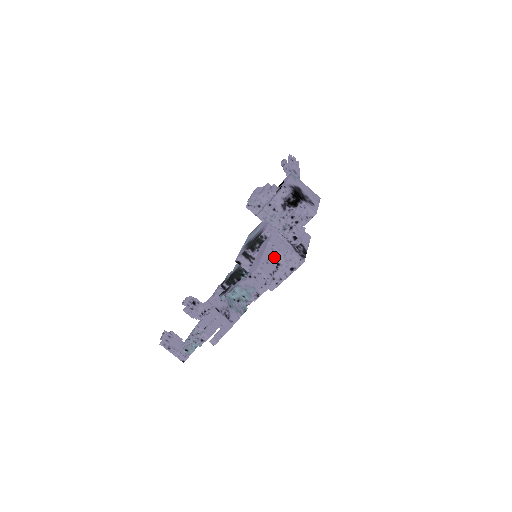
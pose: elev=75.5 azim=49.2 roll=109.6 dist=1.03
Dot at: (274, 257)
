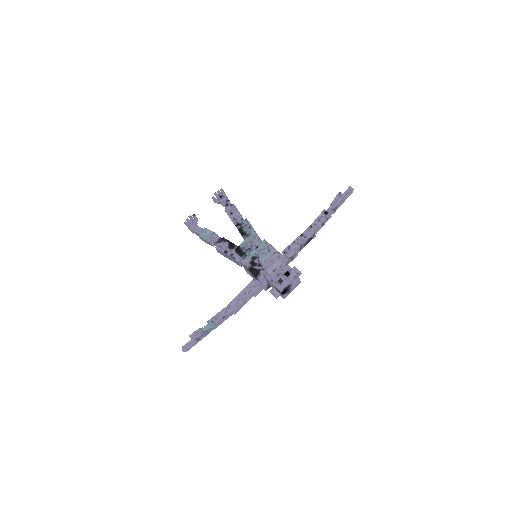
Dot at: (248, 300)
